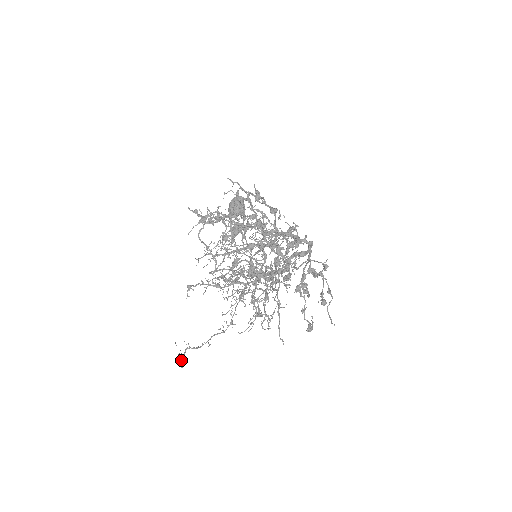
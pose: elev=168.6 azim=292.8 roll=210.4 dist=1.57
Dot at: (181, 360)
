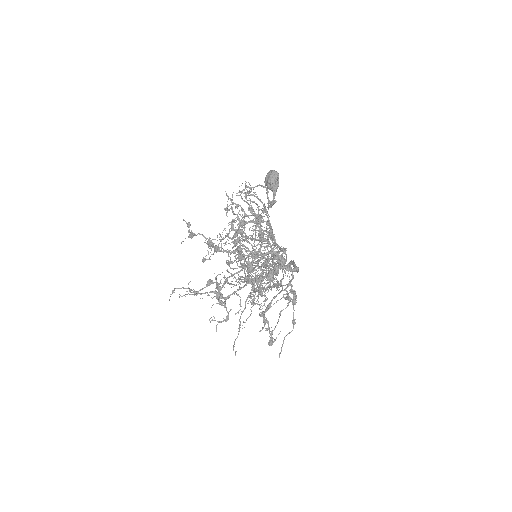
Dot at: occluded
